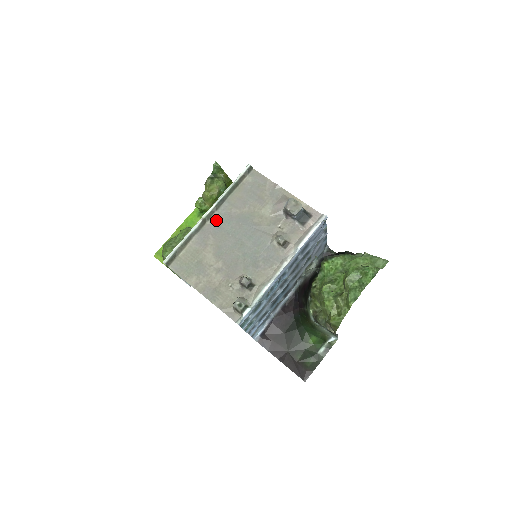
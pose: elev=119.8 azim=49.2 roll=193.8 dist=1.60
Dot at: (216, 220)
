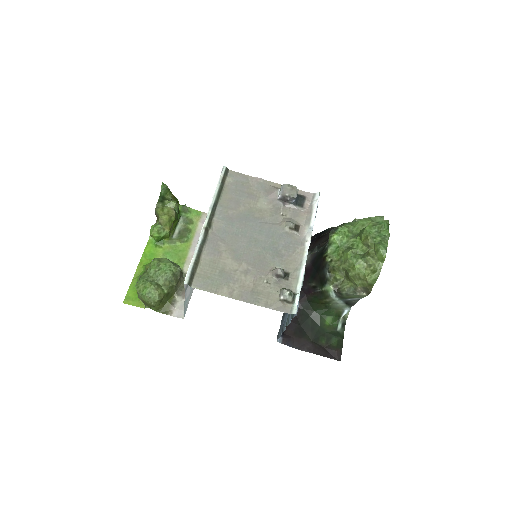
Dot at: (217, 226)
